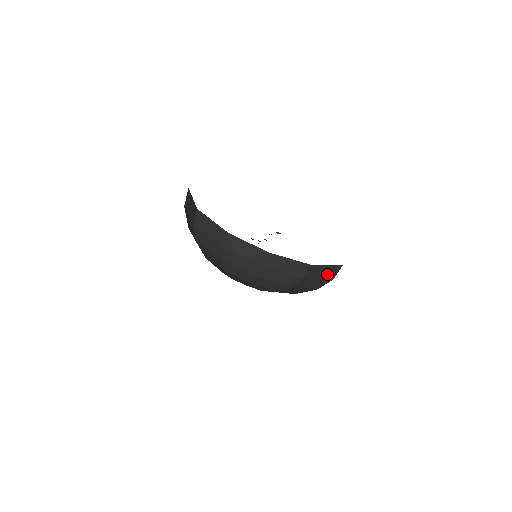
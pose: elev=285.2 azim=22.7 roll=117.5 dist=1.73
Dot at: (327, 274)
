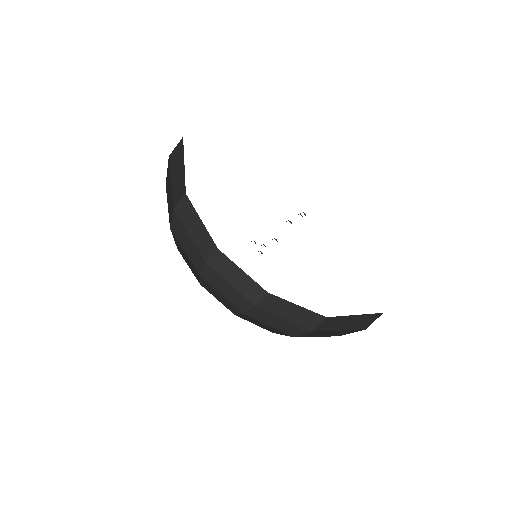
Dot at: (355, 324)
